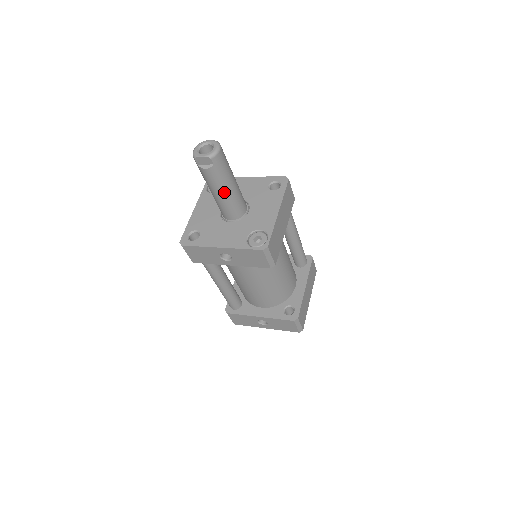
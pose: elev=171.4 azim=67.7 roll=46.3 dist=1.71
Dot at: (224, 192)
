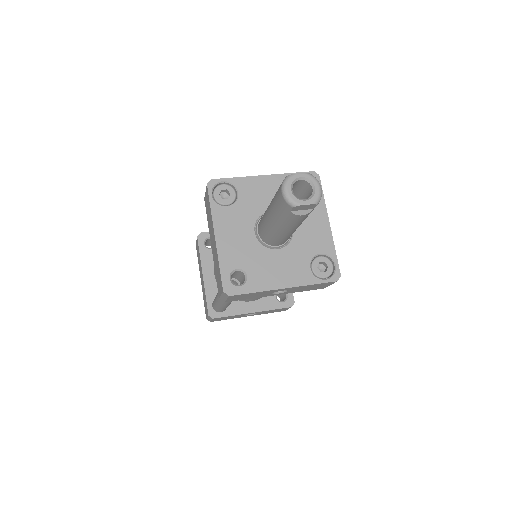
Dot at: (297, 227)
